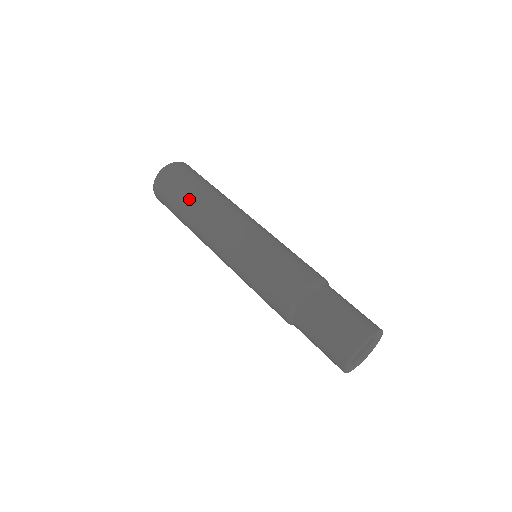
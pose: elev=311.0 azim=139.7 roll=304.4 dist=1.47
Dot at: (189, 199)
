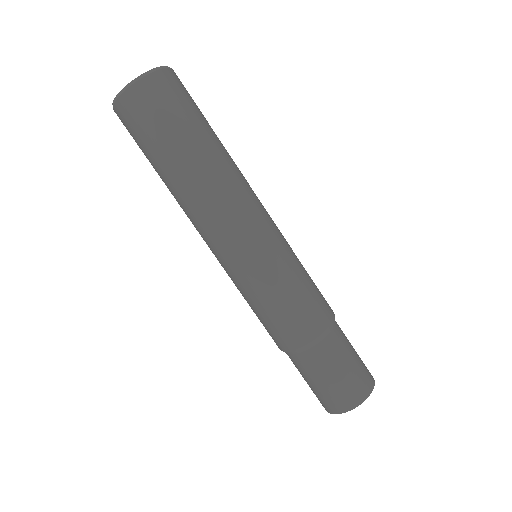
Dot at: (163, 172)
